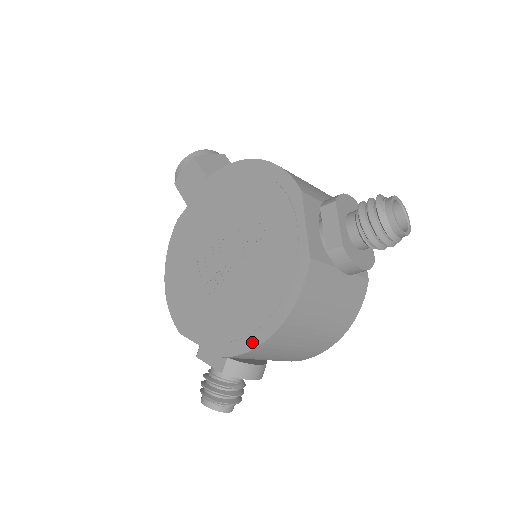
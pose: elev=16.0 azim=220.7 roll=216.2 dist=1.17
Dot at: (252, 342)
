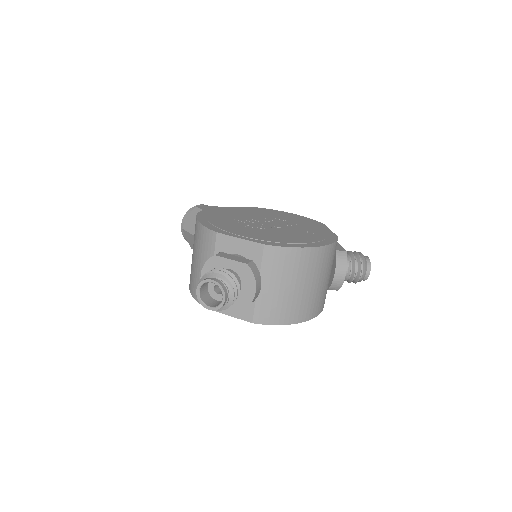
Dot at: (297, 245)
